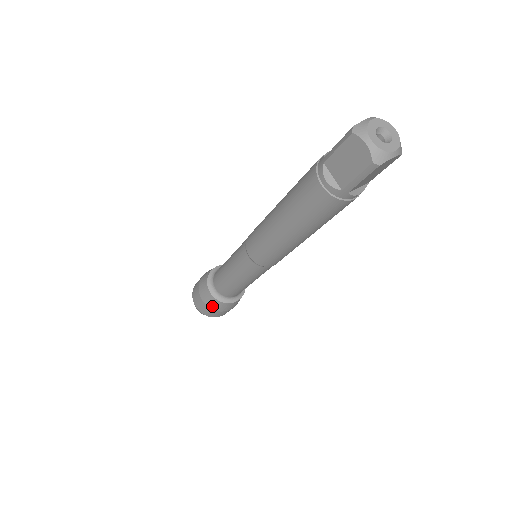
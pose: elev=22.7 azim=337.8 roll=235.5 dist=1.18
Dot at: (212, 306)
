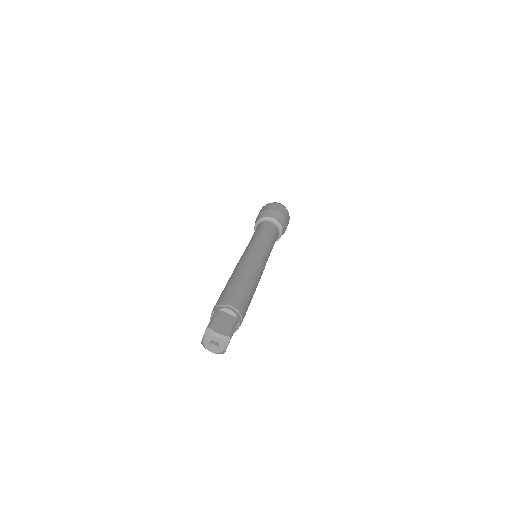
Dot at: occluded
